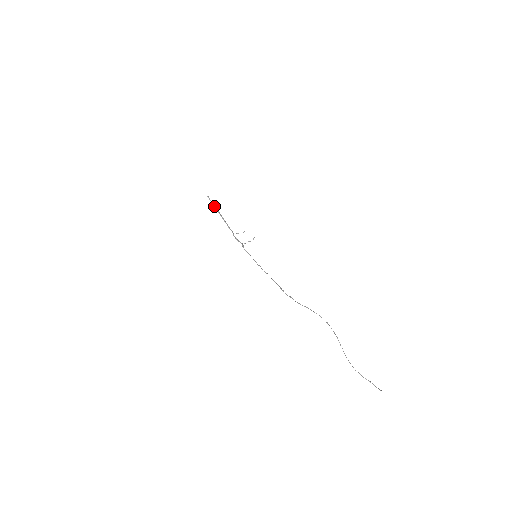
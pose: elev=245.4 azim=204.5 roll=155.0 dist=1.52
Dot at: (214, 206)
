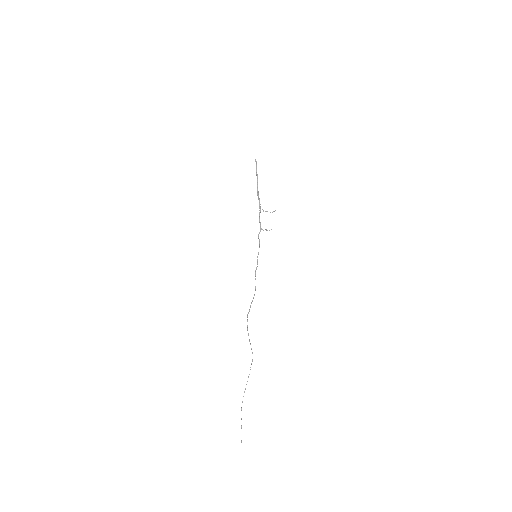
Dot at: (256, 174)
